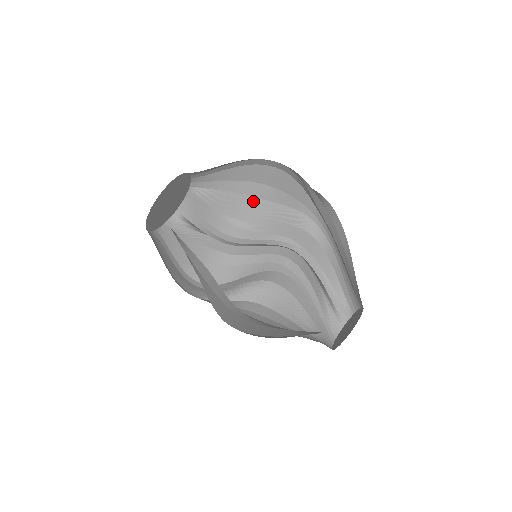
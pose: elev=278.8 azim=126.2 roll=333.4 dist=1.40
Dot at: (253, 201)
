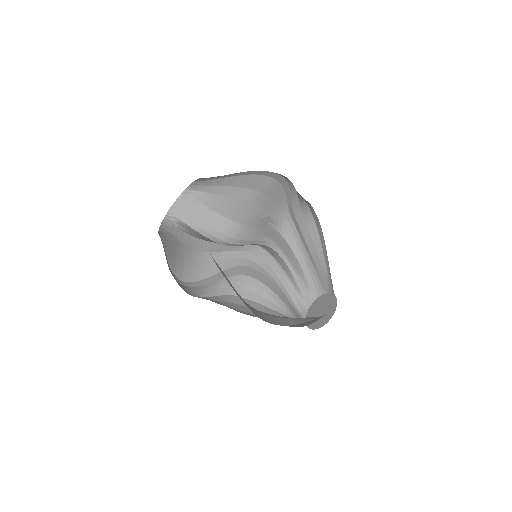
Dot at: (246, 206)
